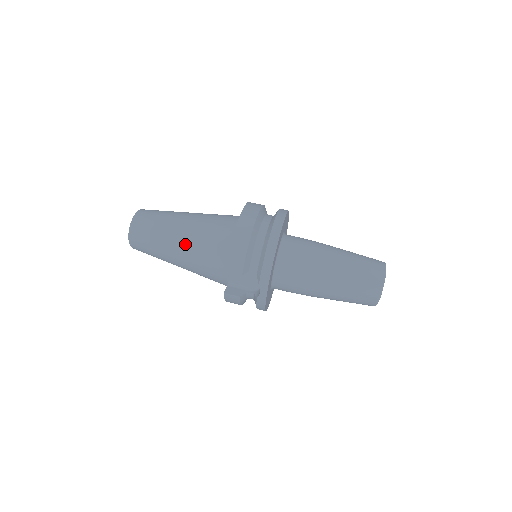
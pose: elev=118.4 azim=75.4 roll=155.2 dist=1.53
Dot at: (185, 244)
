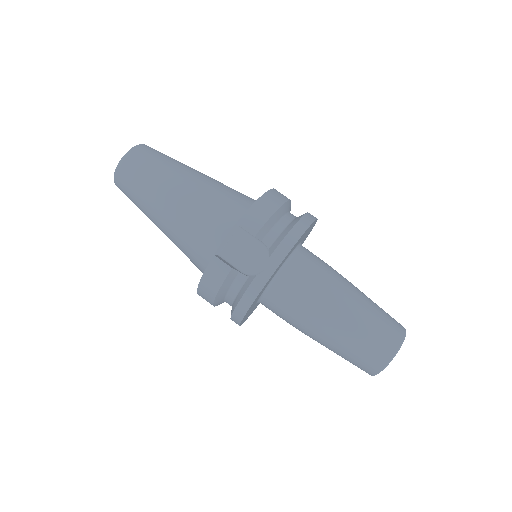
Dot at: (192, 188)
